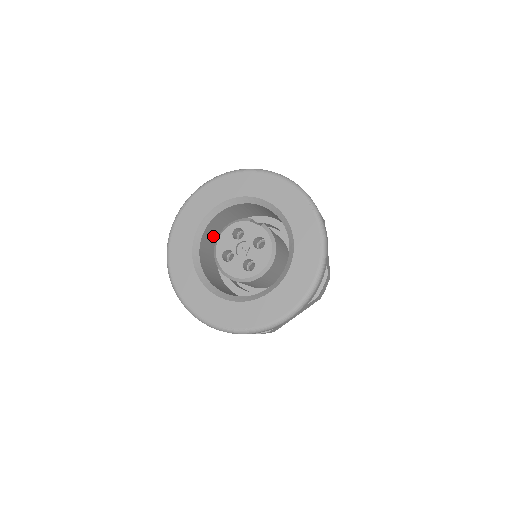
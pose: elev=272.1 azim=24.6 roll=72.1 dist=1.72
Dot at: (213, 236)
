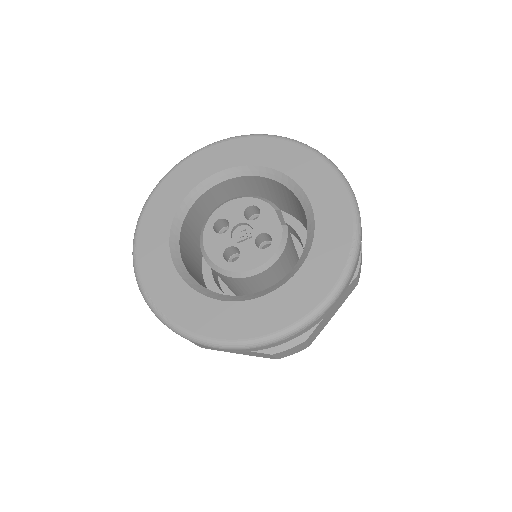
Dot at: (232, 197)
